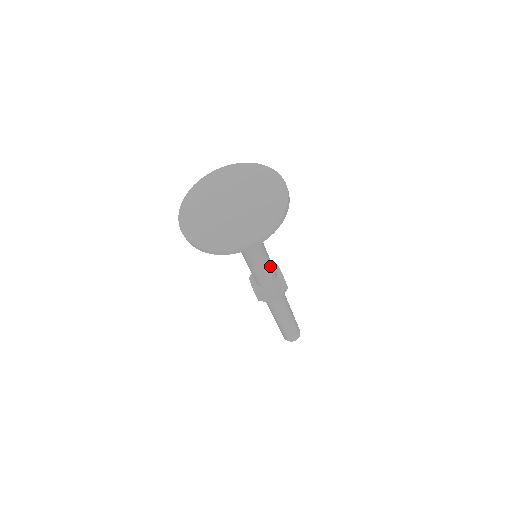
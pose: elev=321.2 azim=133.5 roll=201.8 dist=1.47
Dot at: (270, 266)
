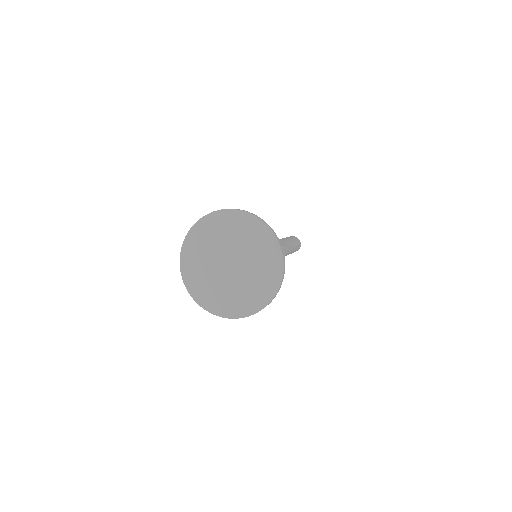
Dot at: occluded
